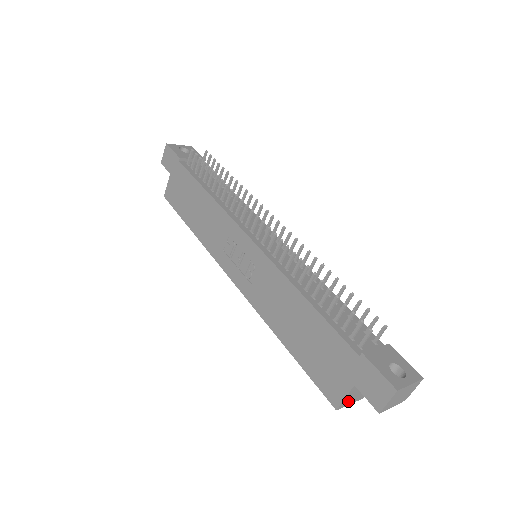
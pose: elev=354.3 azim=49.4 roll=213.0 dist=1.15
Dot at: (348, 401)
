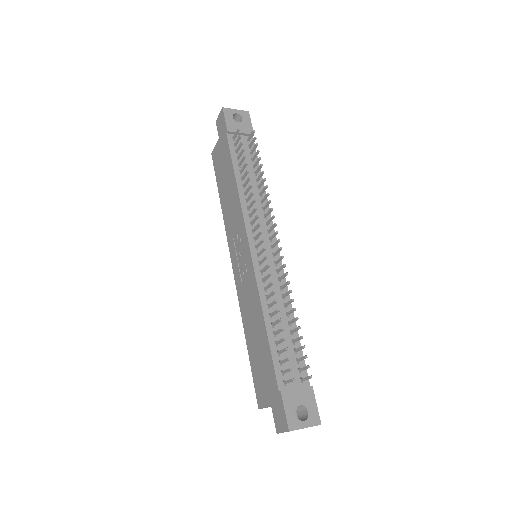
Dot at: (270, 406)
